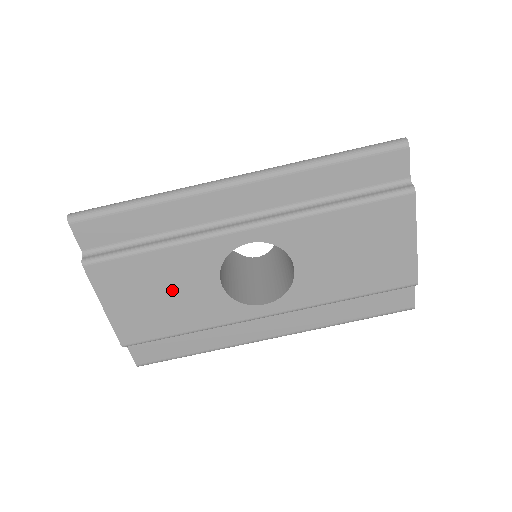
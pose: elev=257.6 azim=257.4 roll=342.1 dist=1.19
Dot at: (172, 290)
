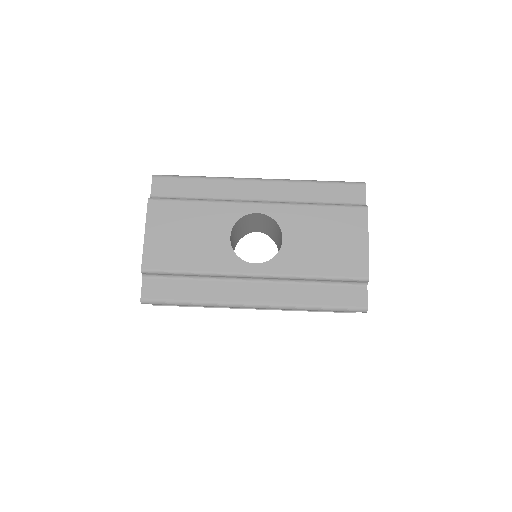
Dot at: (196, 233)
